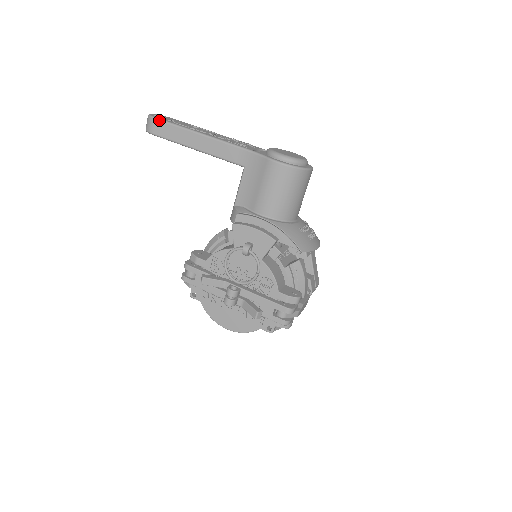
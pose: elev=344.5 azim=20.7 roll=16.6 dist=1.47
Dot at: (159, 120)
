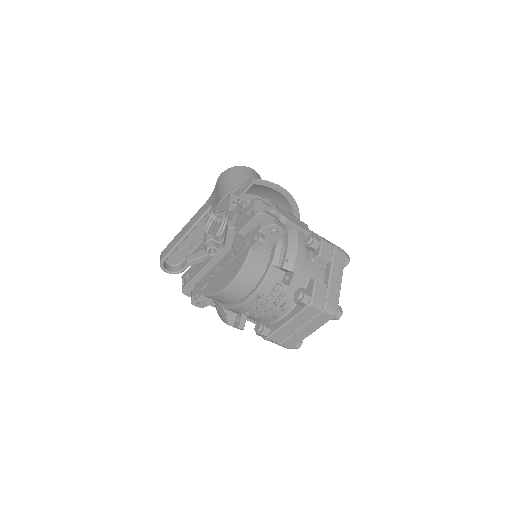
Dot at: (164, 249)
